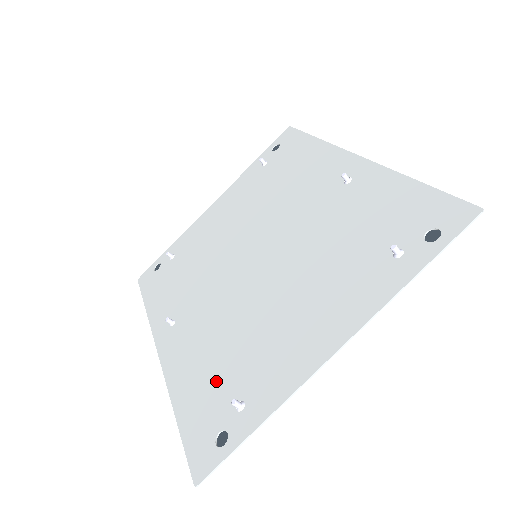
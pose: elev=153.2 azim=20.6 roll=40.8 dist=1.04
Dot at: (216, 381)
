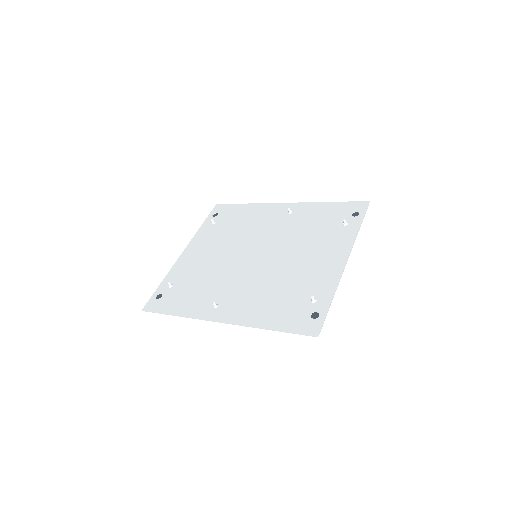
Dot at: (286, 303)
